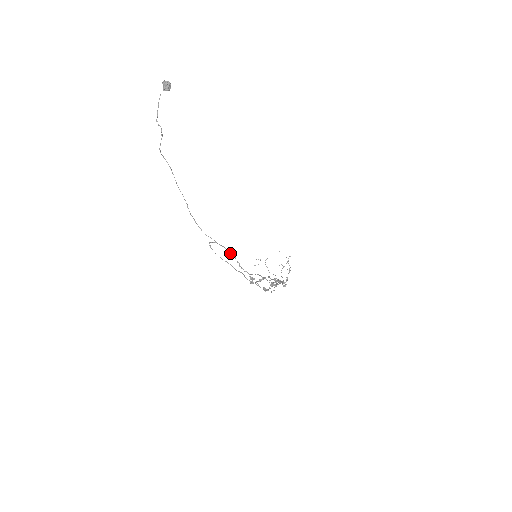
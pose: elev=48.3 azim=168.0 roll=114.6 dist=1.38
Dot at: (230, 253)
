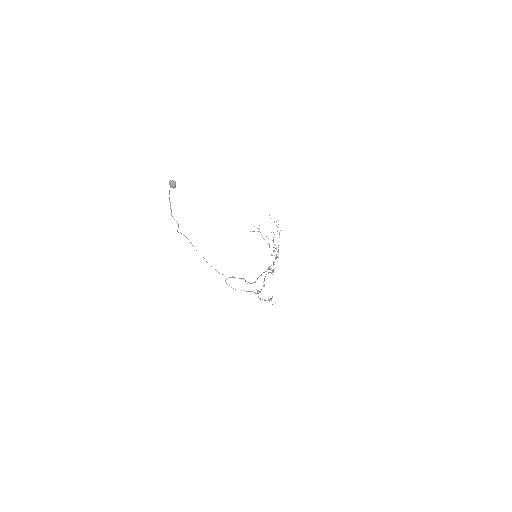
Dot at: occluded
